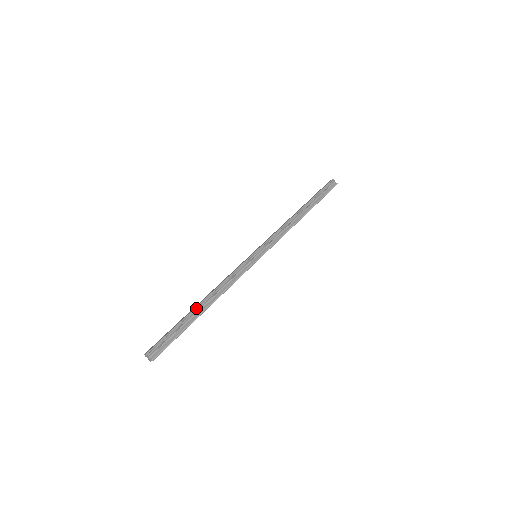
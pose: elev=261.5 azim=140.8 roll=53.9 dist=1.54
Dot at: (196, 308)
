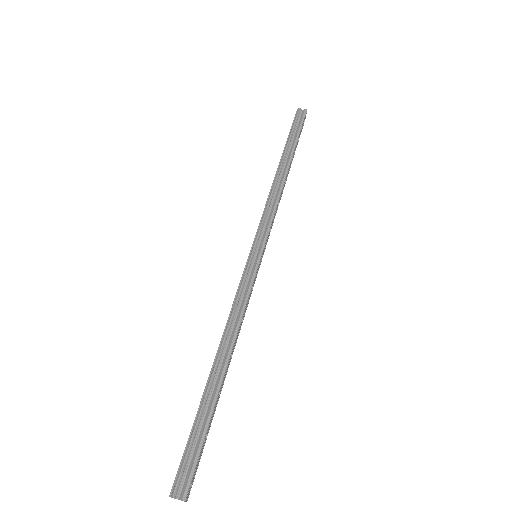
Dot at: (209, 378)
